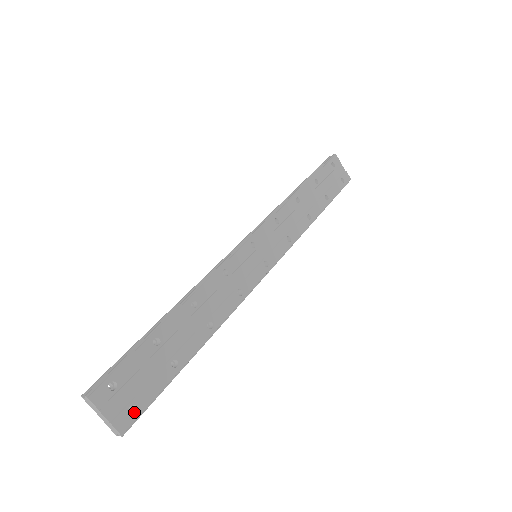
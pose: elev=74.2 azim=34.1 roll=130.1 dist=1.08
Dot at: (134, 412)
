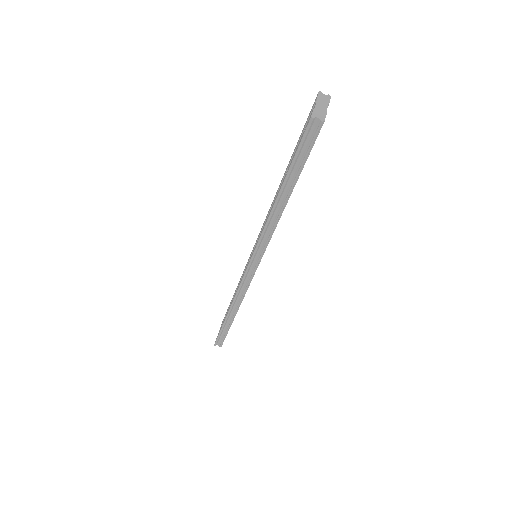
Dot at: (314, 135)
